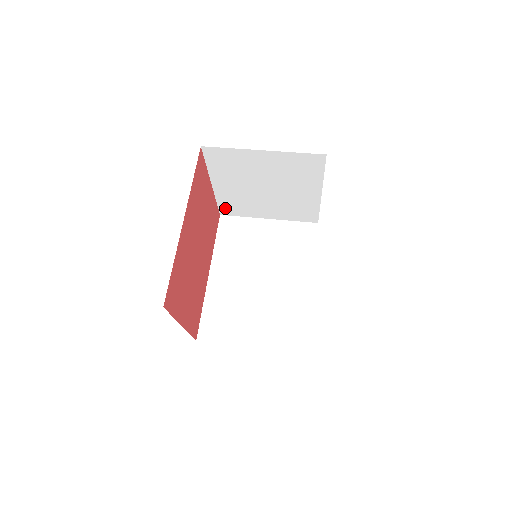
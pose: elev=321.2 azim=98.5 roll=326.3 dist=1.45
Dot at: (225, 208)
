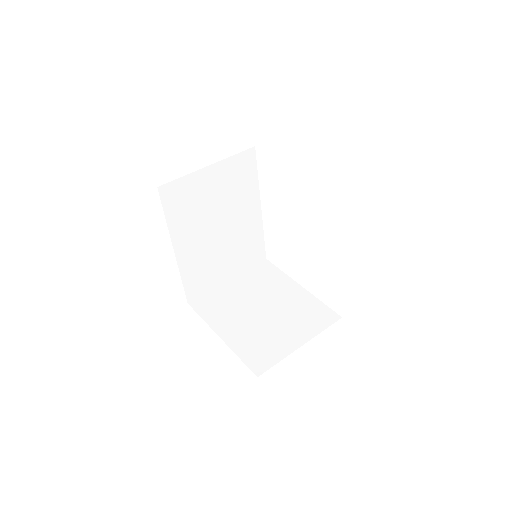
Dot at: occluded
